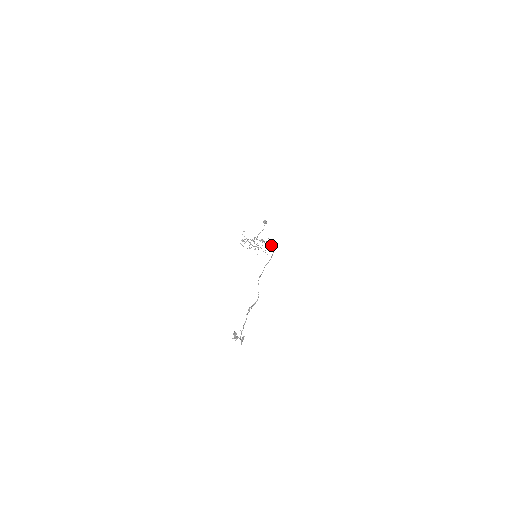
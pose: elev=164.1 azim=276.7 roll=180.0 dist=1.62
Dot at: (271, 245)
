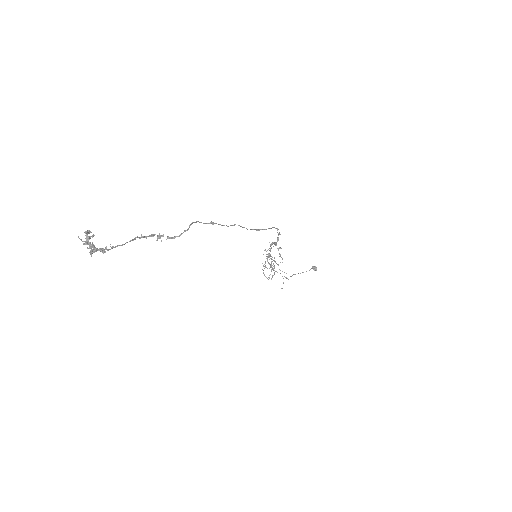
Dot at: (278, 239)
